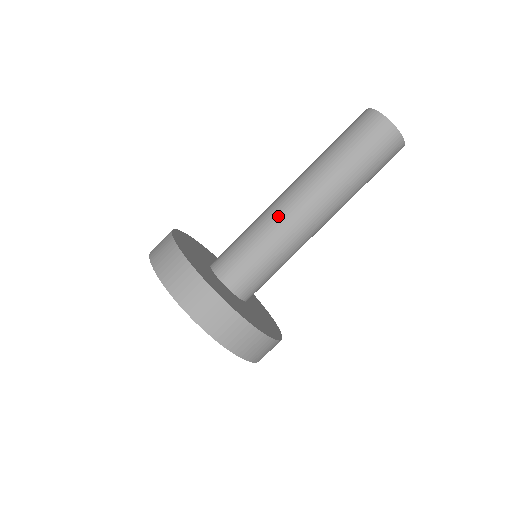
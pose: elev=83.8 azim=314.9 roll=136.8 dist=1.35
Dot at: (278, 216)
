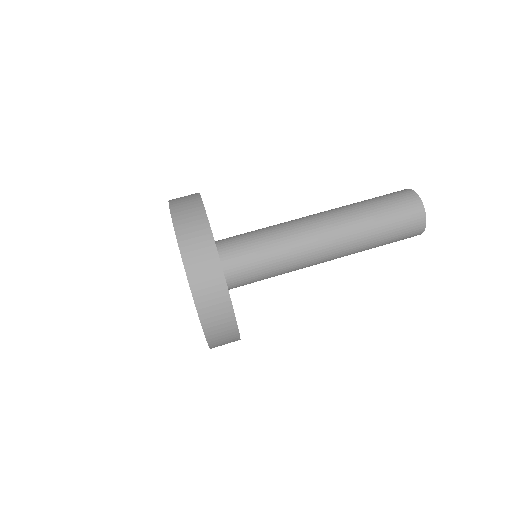
Dot at: (299, 236)
